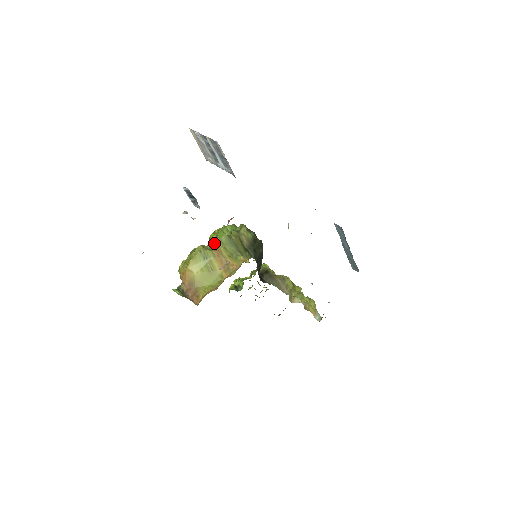
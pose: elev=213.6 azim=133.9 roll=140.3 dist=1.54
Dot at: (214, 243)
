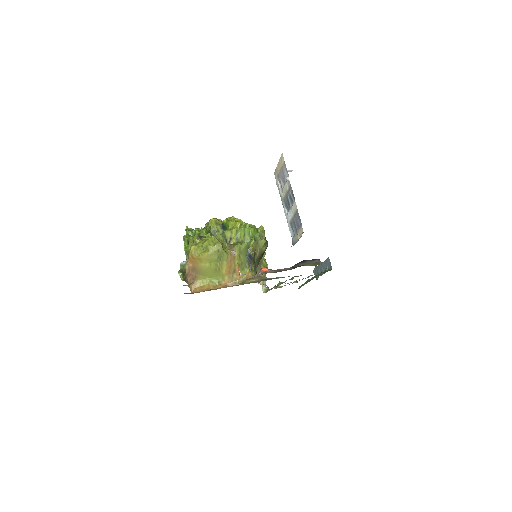
Dot at: (231, 236)
